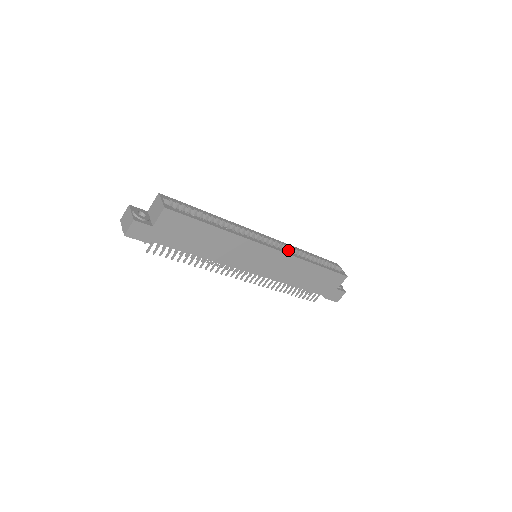
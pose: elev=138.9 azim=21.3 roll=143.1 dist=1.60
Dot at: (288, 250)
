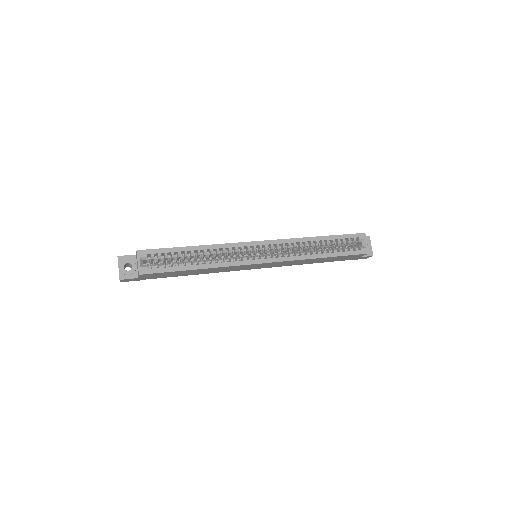
Dot at: (293, 245)
